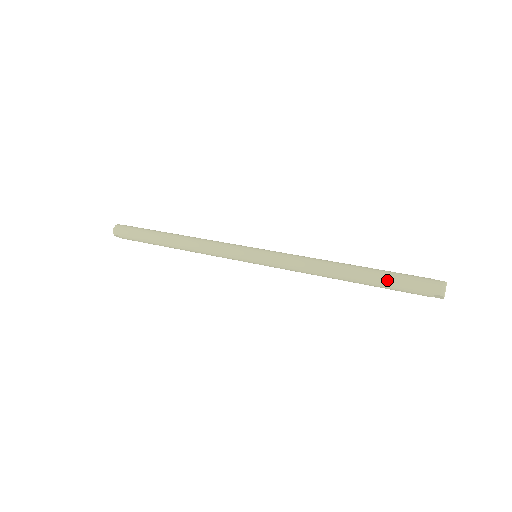
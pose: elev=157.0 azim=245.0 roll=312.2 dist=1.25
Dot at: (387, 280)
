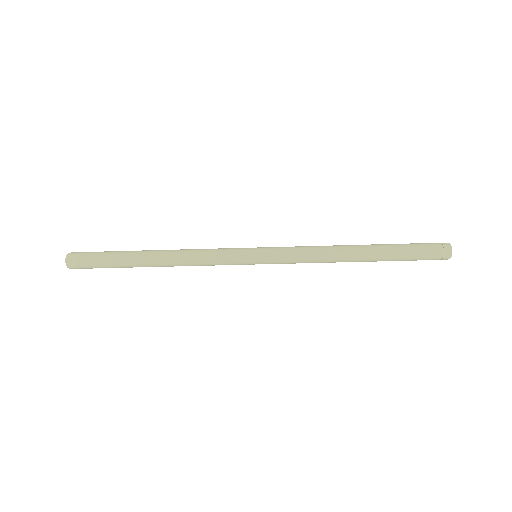
Dot at: (398, 245)
